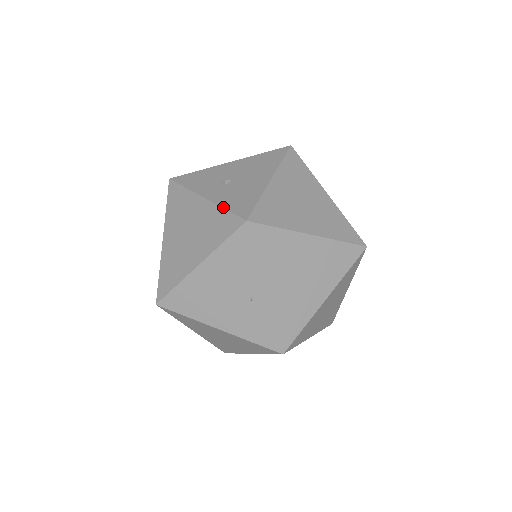
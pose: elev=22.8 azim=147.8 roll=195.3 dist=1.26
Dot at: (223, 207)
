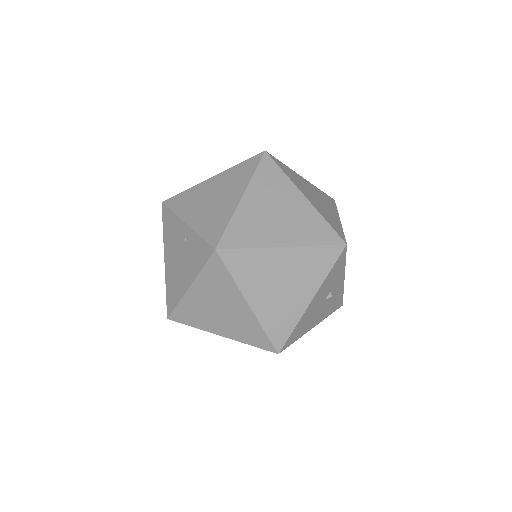
Dot at: occluded
